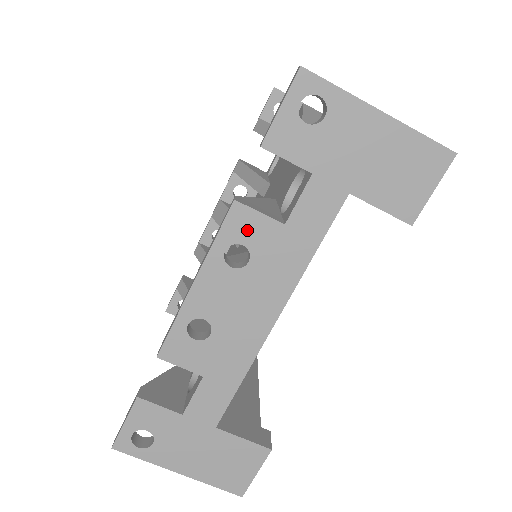
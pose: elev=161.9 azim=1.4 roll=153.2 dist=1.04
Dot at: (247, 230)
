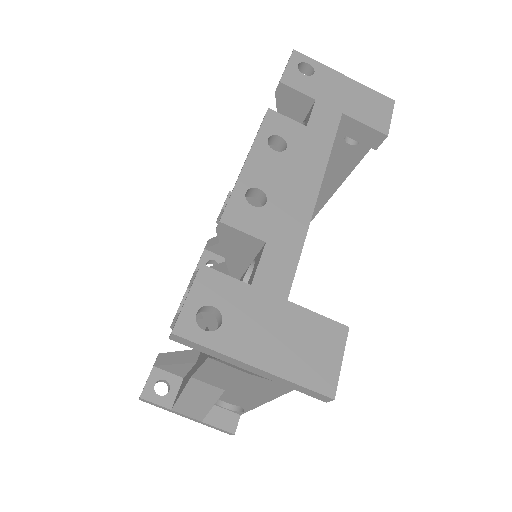
Dot at: (281, 127)
